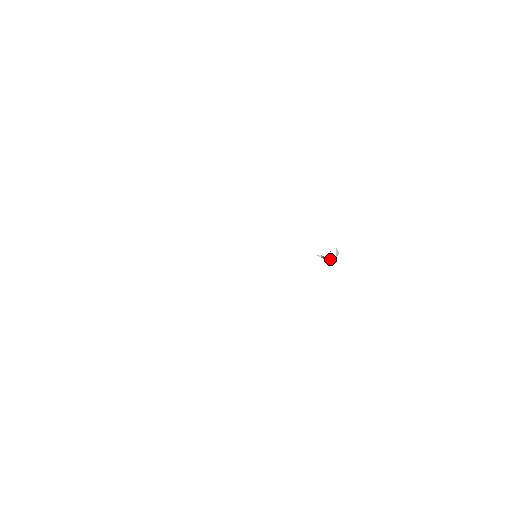
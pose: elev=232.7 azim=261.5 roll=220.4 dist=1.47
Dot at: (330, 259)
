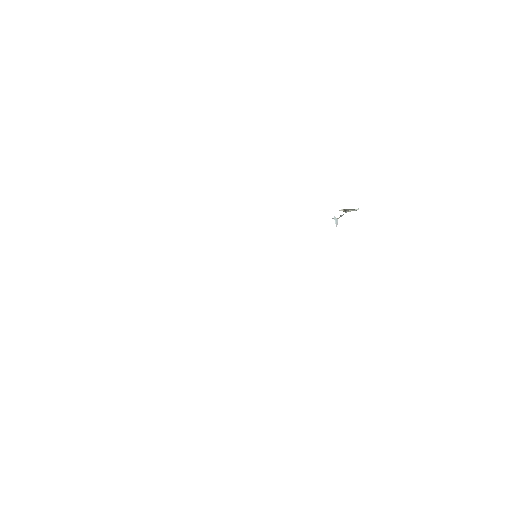
Dot at: (353, 209)
